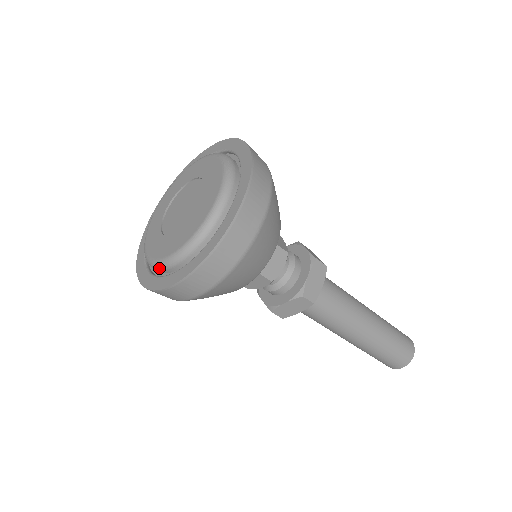
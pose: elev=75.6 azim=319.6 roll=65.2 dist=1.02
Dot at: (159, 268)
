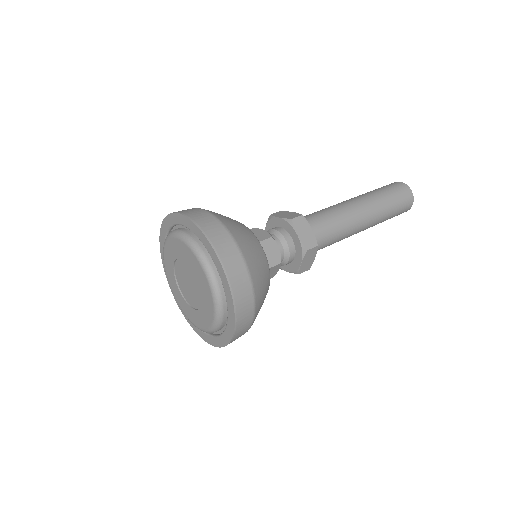
Dot at: occluded
